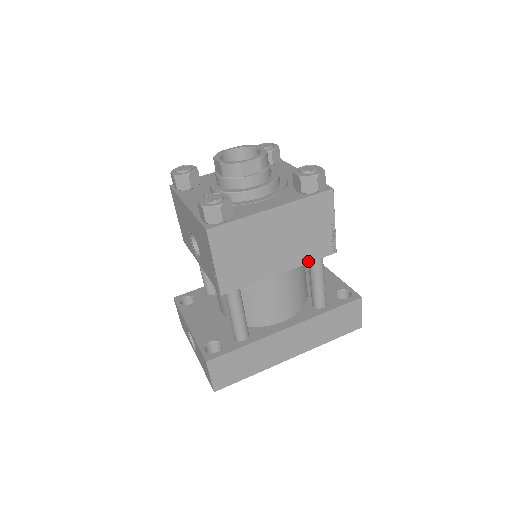
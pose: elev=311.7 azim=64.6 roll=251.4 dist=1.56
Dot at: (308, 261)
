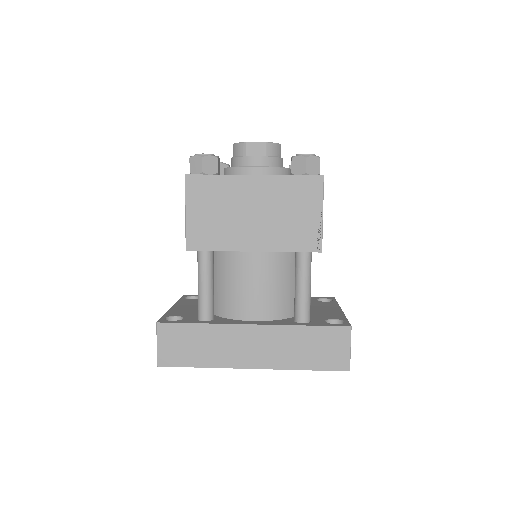
Dot at: (286, 249)
